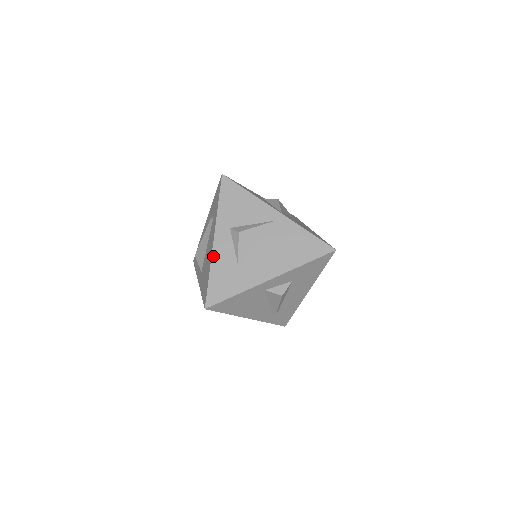
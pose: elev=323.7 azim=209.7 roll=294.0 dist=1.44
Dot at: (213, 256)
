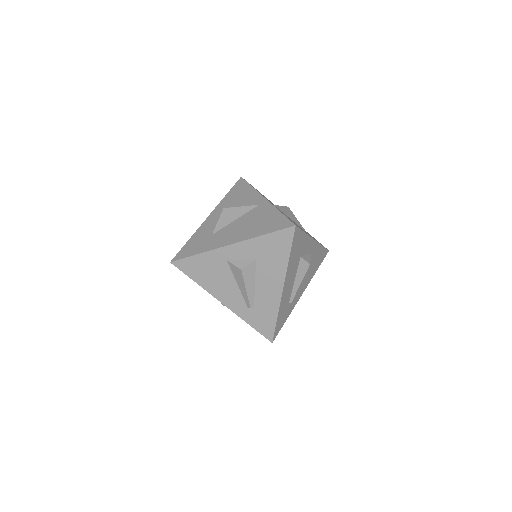
Dot at: (200, 227)
